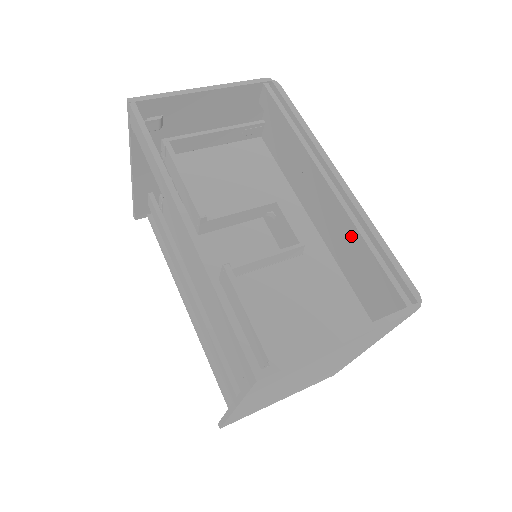
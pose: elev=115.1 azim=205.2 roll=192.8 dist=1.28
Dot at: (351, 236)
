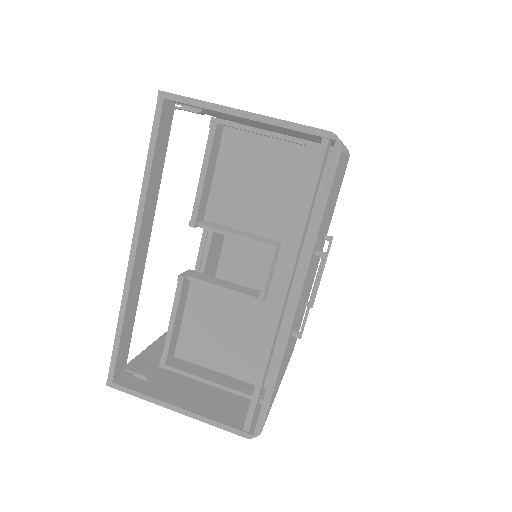
Dot at: occluded
